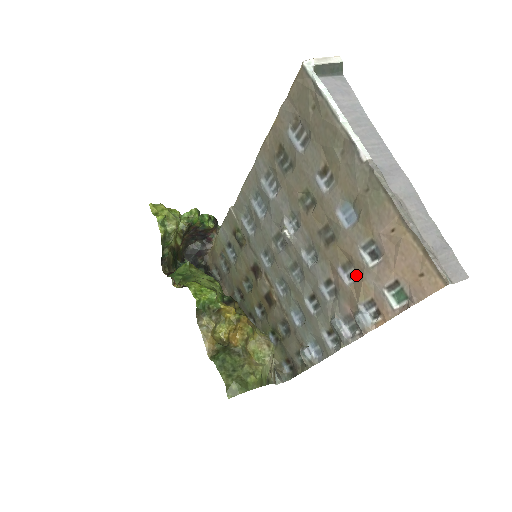
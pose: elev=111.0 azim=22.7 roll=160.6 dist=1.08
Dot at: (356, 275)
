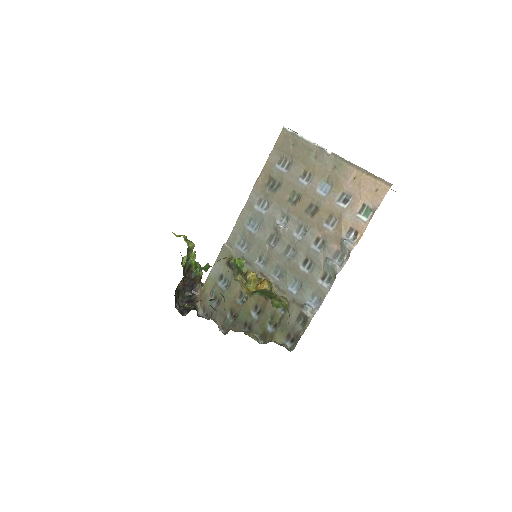
Dot at: (336, 221)
